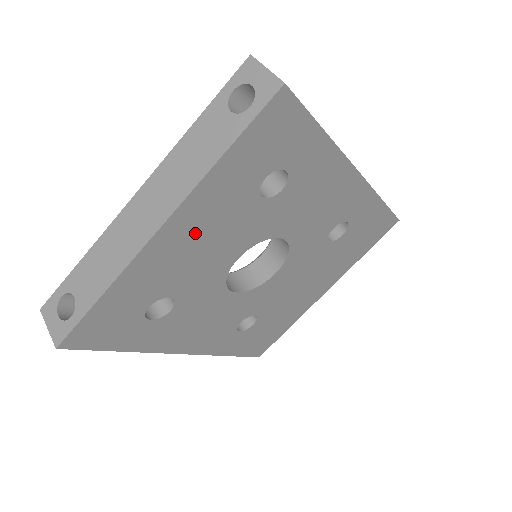
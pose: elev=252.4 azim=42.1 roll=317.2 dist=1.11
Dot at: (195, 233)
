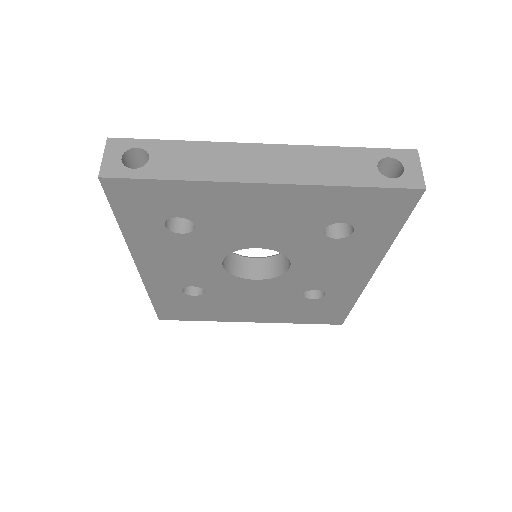
Dot at: (270, 208)
